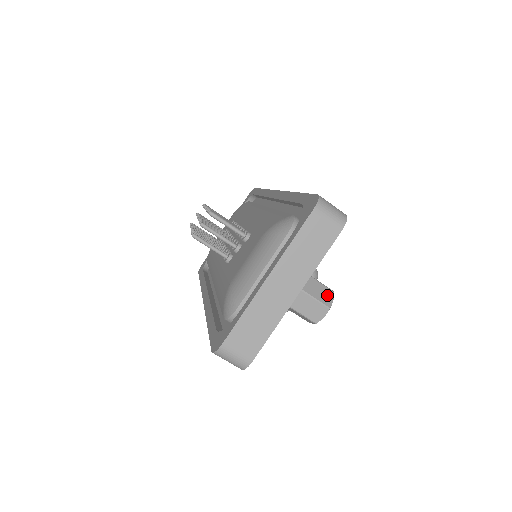
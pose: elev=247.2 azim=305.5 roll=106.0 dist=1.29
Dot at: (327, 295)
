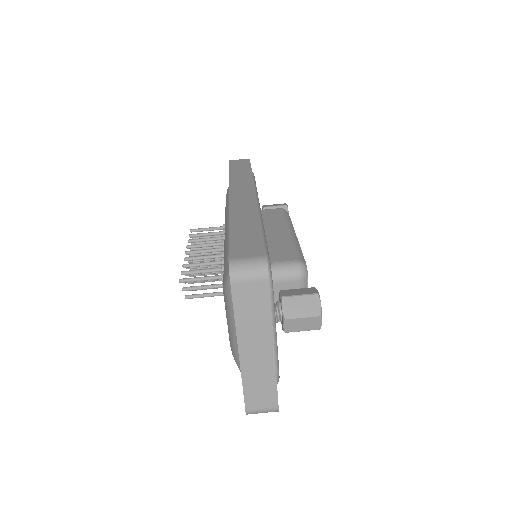
Dot at: (312, 303)
